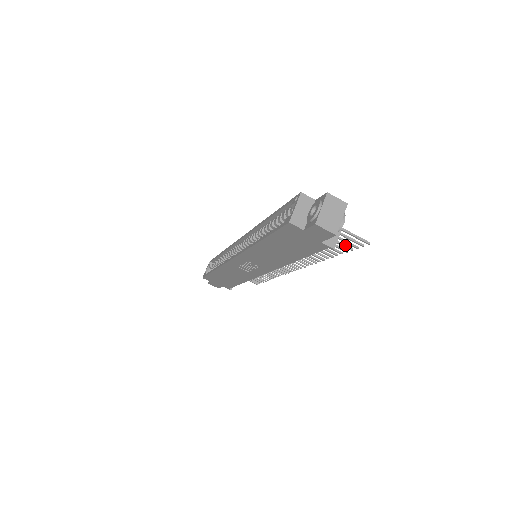
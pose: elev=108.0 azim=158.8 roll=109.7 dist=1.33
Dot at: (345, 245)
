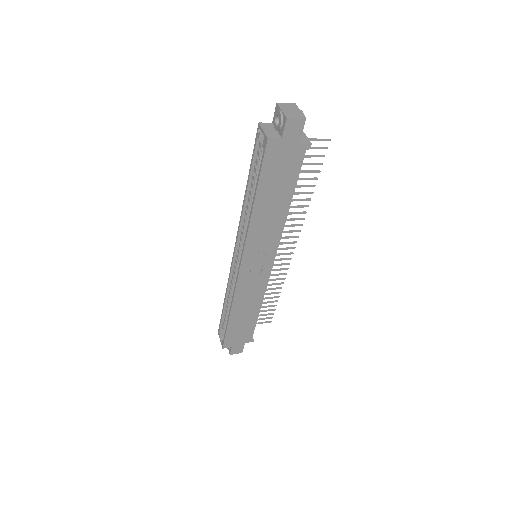
Dot at: (315, 163)
